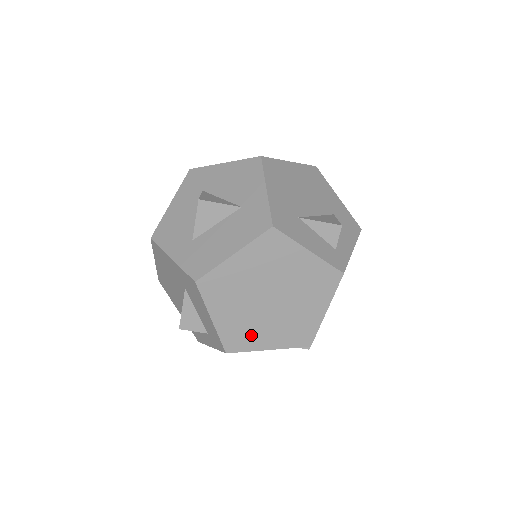
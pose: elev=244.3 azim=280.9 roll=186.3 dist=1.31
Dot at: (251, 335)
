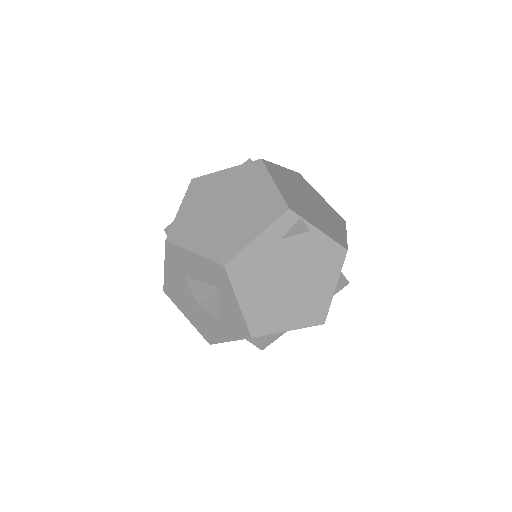
Dot at: (232, 239)
